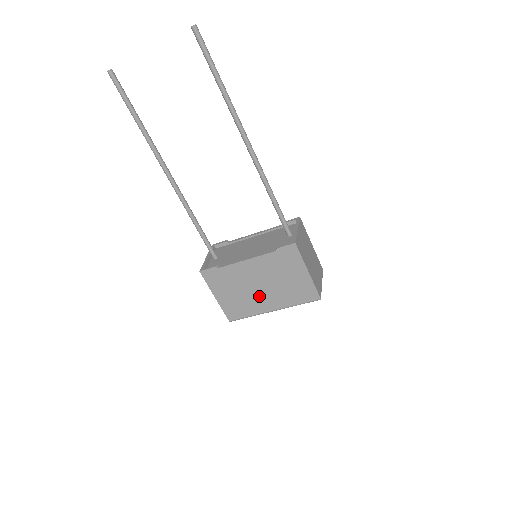
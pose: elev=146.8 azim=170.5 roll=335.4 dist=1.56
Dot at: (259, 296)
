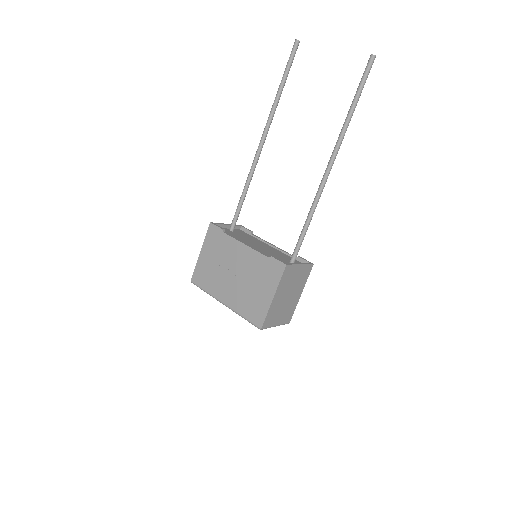
Dot at: (226, 282)
